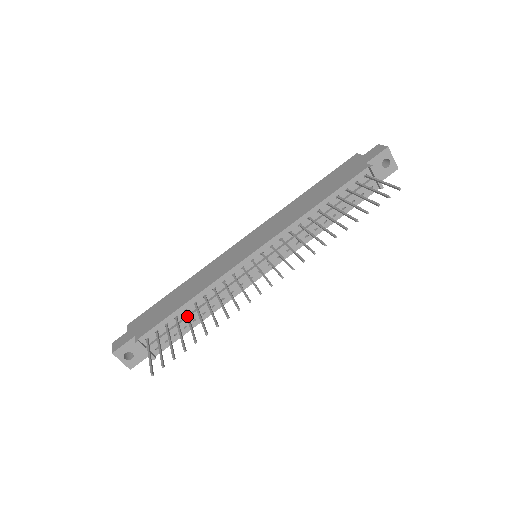
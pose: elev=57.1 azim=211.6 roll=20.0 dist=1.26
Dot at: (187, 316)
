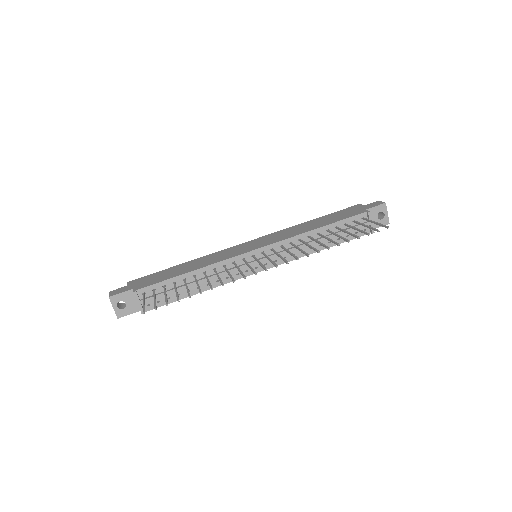
Dot at: (185, 282)
